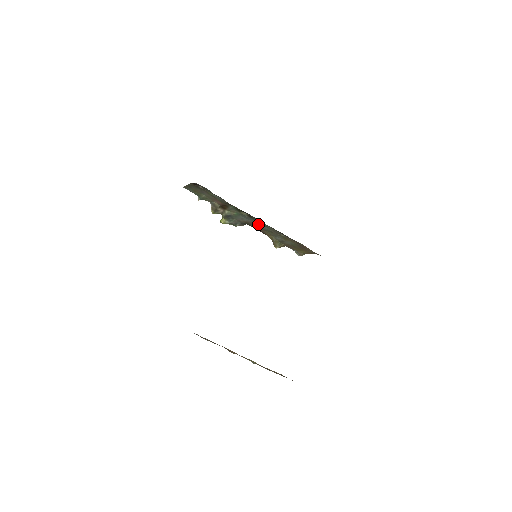
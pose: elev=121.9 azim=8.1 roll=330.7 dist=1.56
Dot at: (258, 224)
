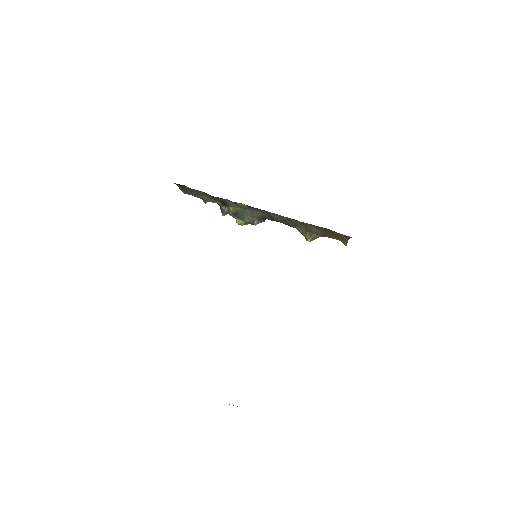
Dot at: (269, 214)
